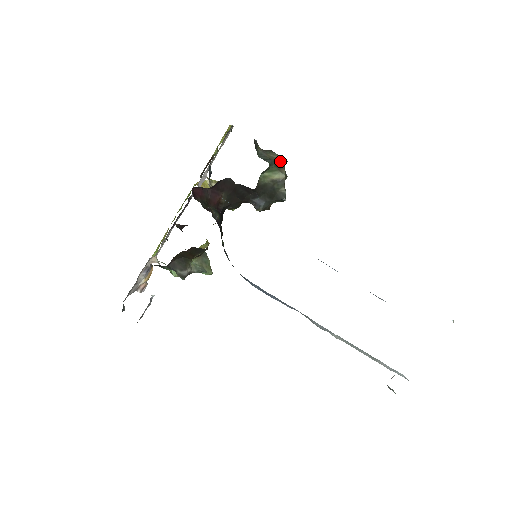
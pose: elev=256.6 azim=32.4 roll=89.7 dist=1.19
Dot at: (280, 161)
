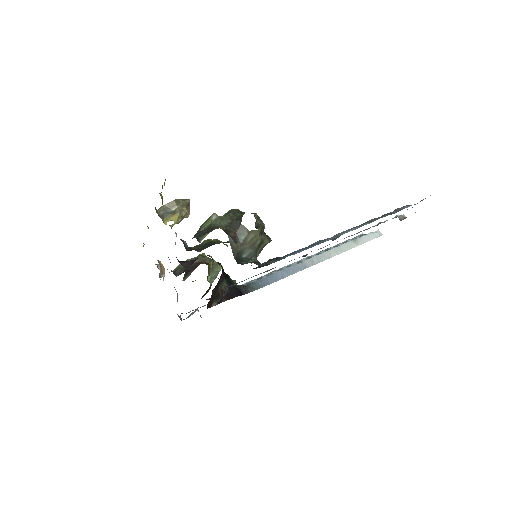
Dot at: (258, 237)
